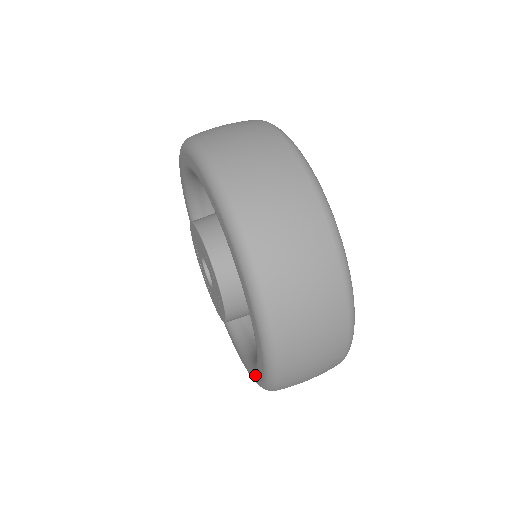
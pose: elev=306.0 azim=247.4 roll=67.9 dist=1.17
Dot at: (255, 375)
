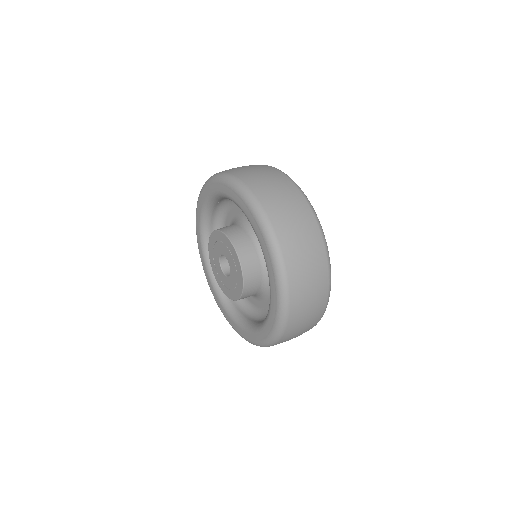
Dot at: (251, 336)
